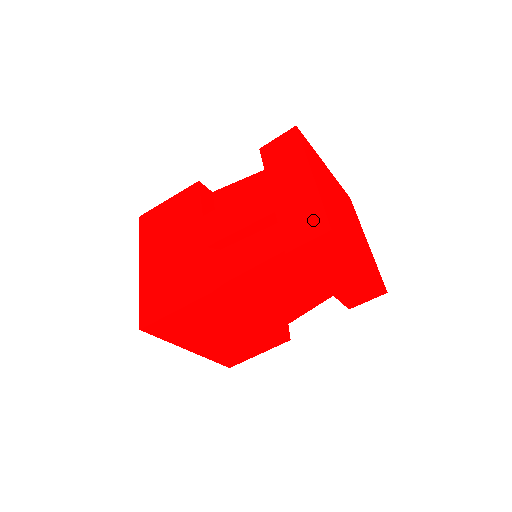
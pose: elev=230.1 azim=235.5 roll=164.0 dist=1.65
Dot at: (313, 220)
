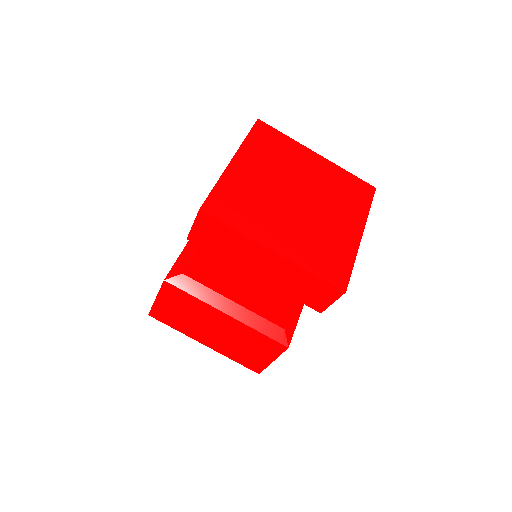
Dot at: occluded
